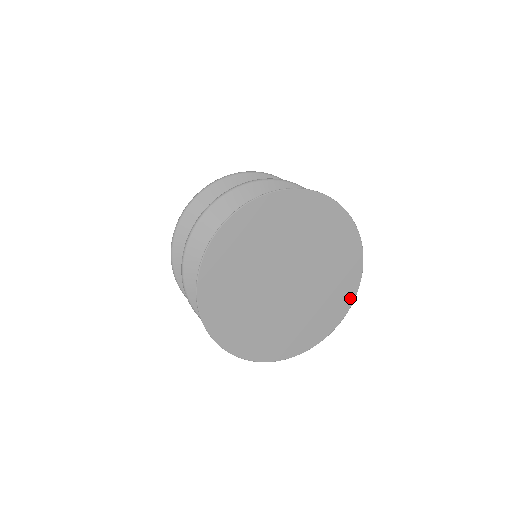
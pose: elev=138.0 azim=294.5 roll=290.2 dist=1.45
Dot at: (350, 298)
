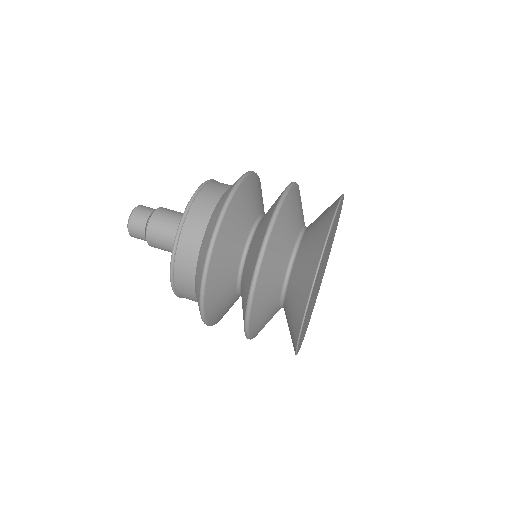
Dot at: occluded
